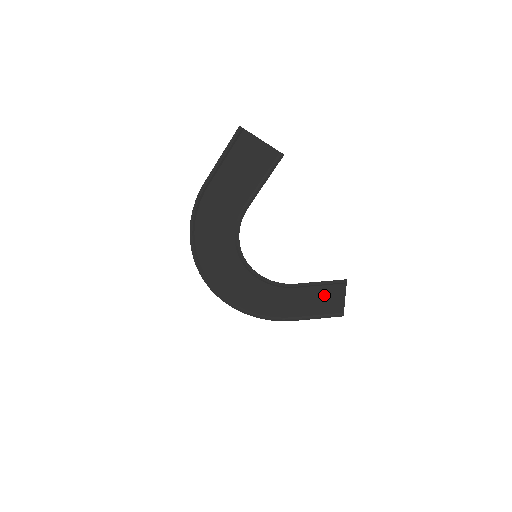
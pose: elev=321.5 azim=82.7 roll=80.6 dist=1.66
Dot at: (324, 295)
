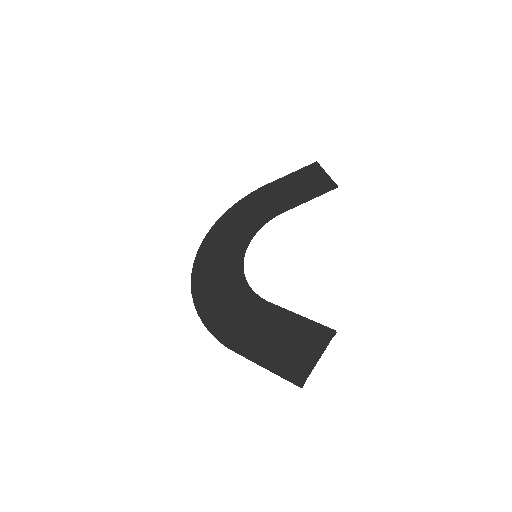
Dot at: (307, 188)
